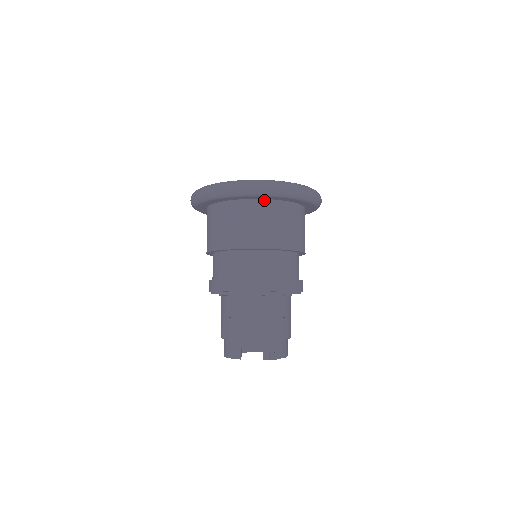
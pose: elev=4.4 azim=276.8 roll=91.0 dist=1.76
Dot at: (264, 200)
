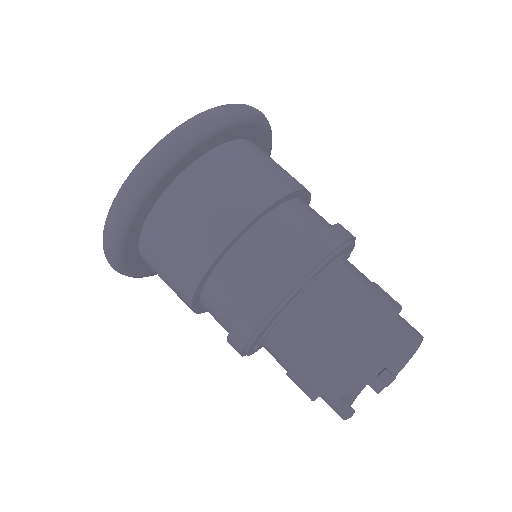
Dot at: (158, 203)
